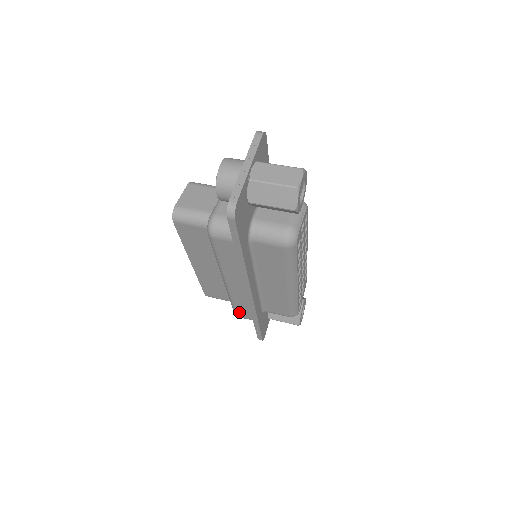
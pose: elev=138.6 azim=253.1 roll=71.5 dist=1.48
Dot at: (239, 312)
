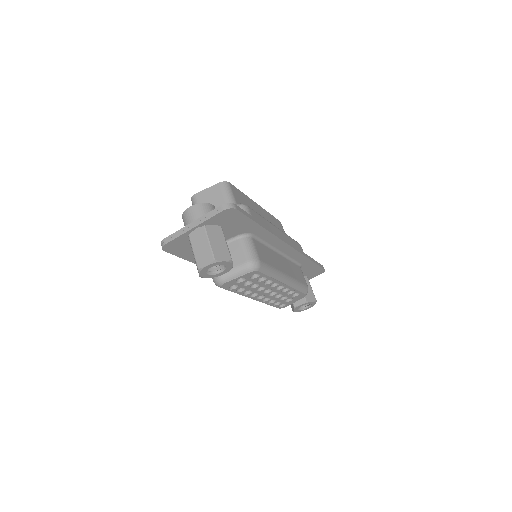
Dot at: occluded
